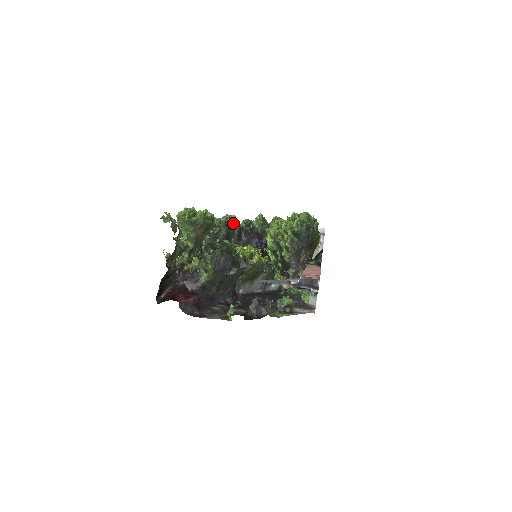
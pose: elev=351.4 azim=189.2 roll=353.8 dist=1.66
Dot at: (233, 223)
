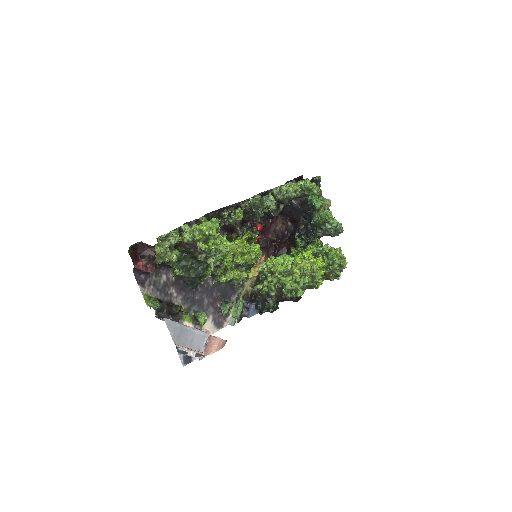
Dot at: (307, 195)
